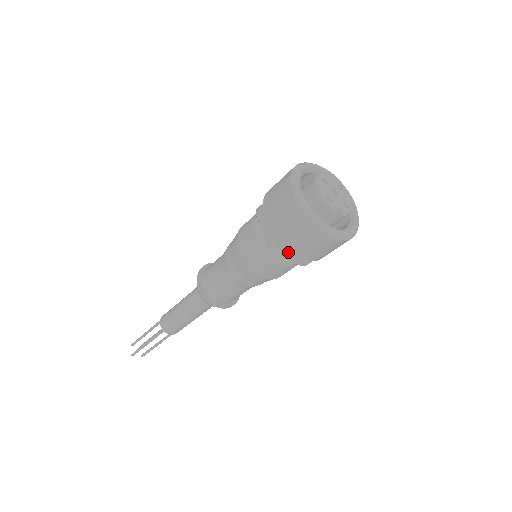
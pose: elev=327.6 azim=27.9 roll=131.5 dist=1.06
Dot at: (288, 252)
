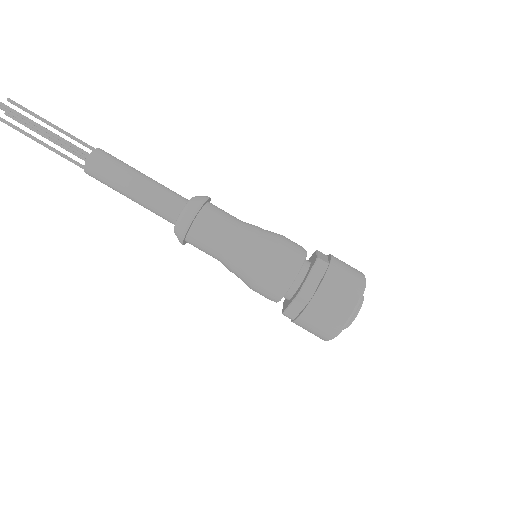
Dot at: occluded
